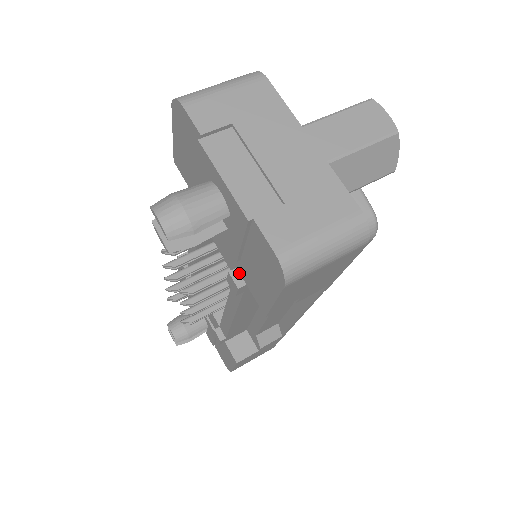
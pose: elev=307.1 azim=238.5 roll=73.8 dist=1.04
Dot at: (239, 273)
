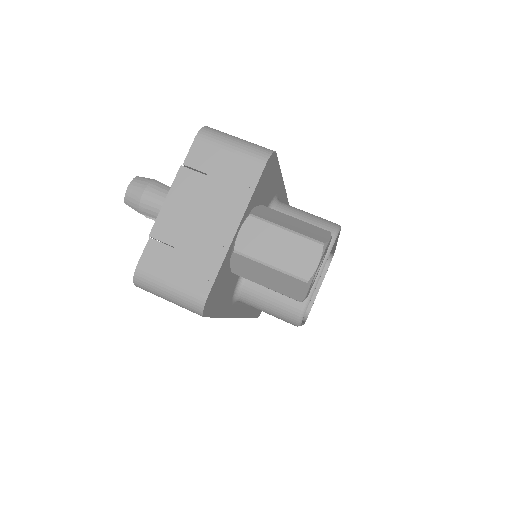
Dot at: occluded
